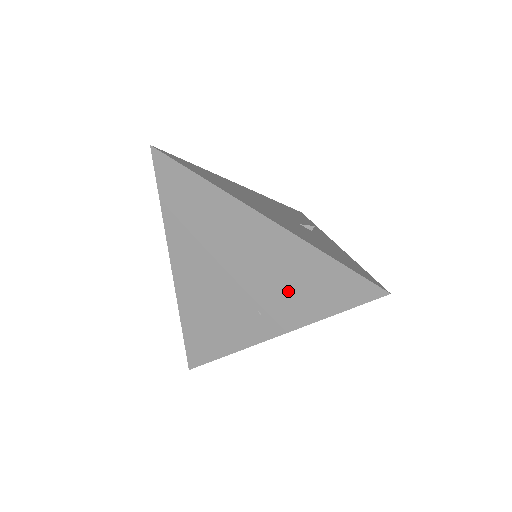
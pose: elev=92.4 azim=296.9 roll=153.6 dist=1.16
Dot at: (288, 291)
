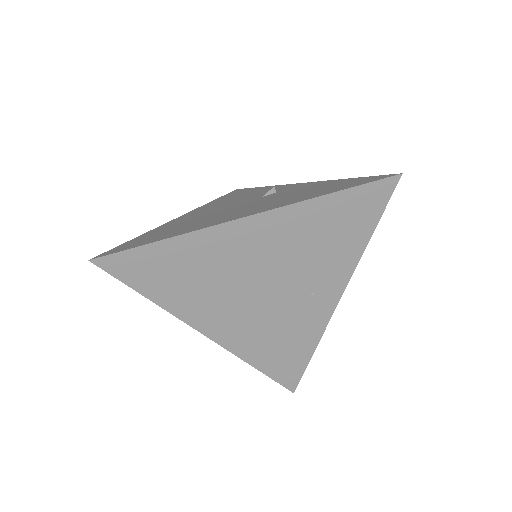
Dot at: (319, 254)
